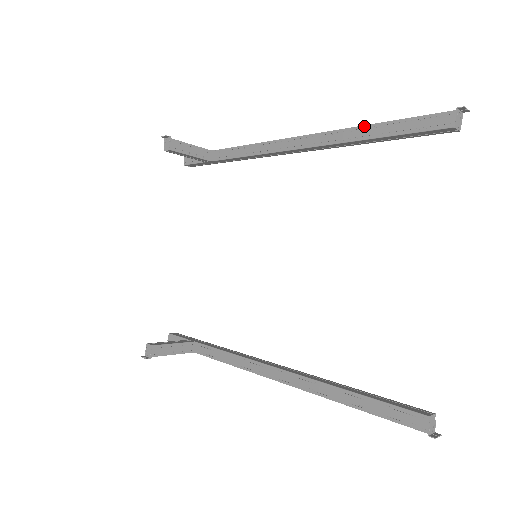
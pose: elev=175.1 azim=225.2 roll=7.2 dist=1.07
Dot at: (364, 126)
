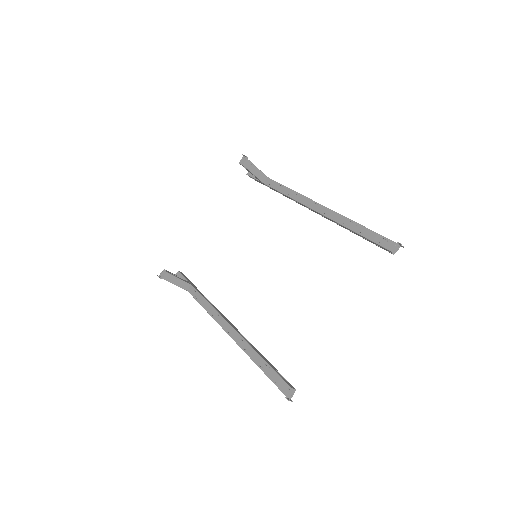
Dot at: (353, 221)
